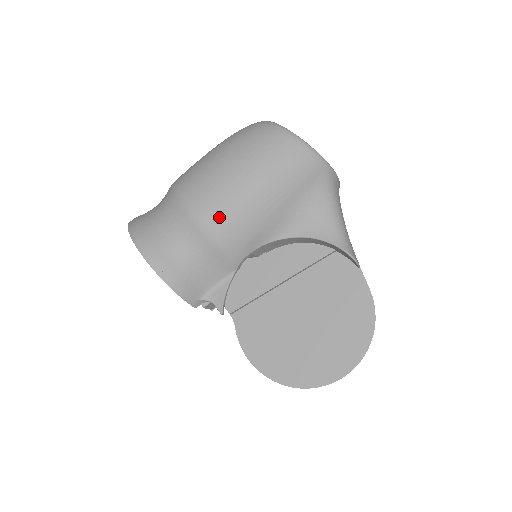
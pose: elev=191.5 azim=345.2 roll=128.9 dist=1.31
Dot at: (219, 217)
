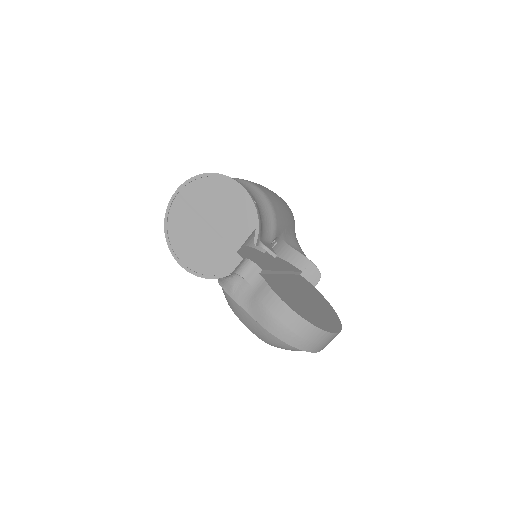
Dot at: (274, 202)
